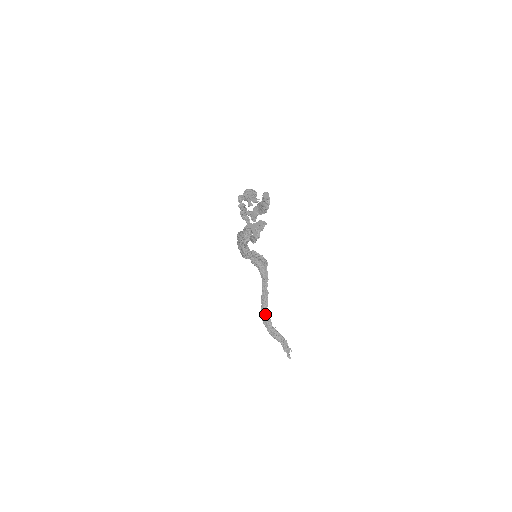
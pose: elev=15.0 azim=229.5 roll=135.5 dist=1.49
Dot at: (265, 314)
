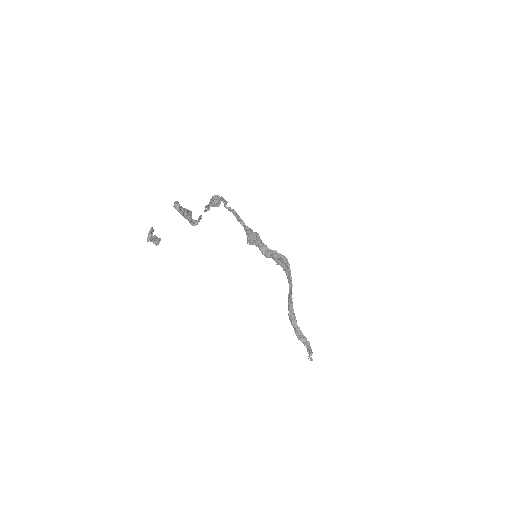
Dot at: (291, 313)
